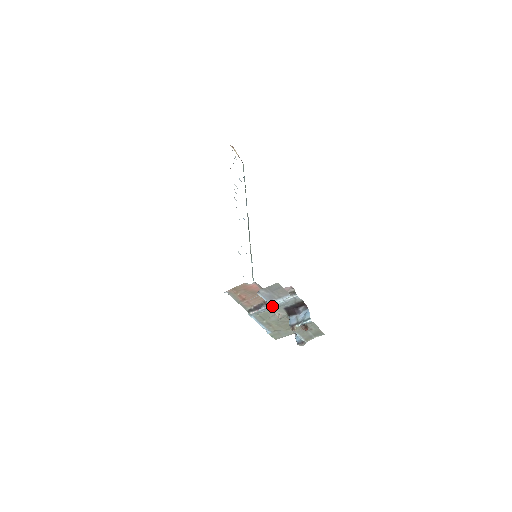
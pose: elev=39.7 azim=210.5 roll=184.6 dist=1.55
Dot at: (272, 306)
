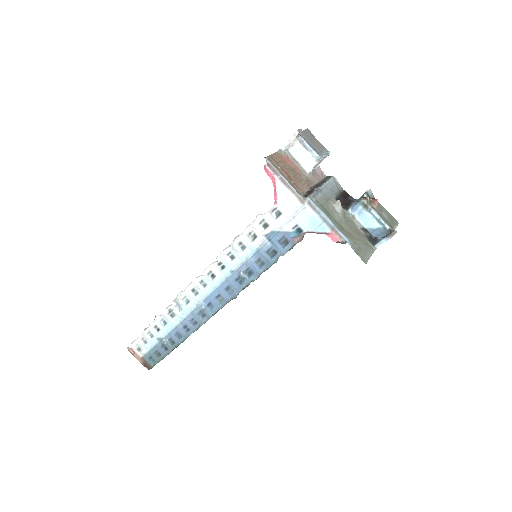
Dot at: (322, 188)
